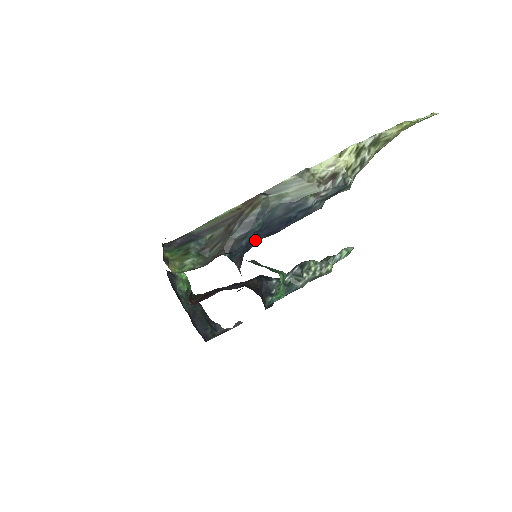
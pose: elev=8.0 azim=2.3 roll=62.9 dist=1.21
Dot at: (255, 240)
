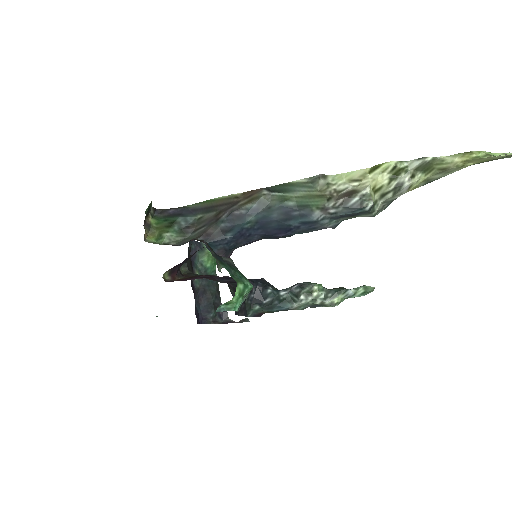
Dot at: (246, 237)
